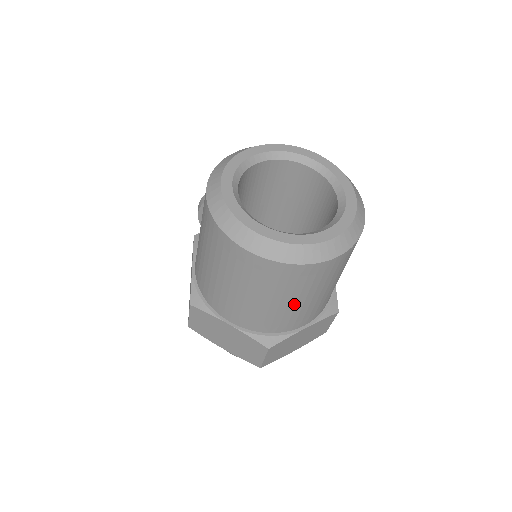
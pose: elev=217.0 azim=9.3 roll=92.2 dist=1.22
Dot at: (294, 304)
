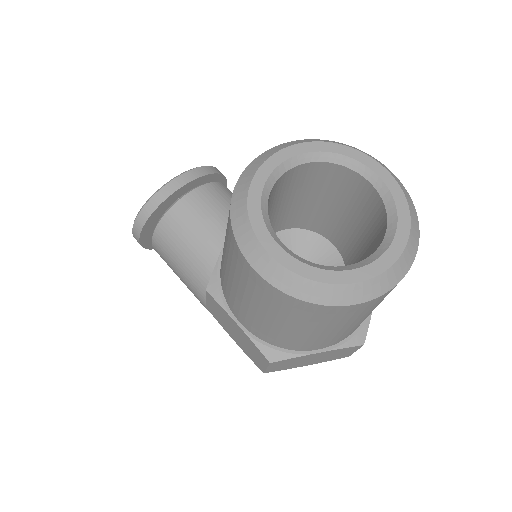
Dot at: occluded
